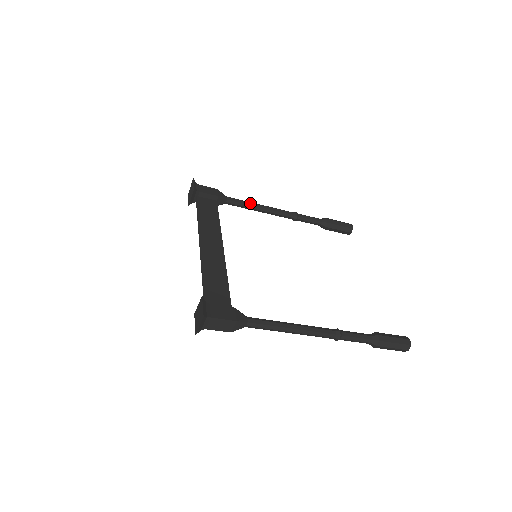
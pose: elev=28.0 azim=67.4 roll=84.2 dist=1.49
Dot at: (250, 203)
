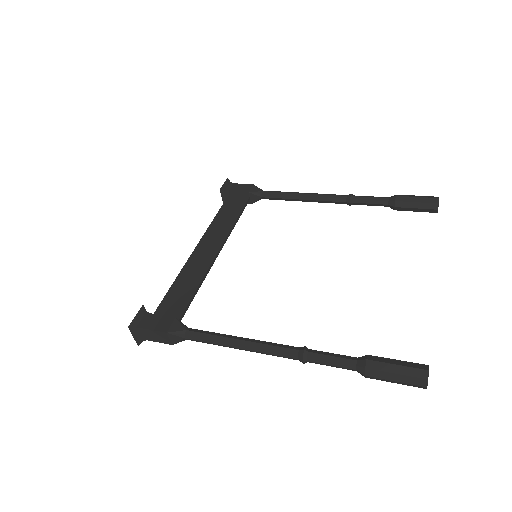
Dot at: (289, 193)
